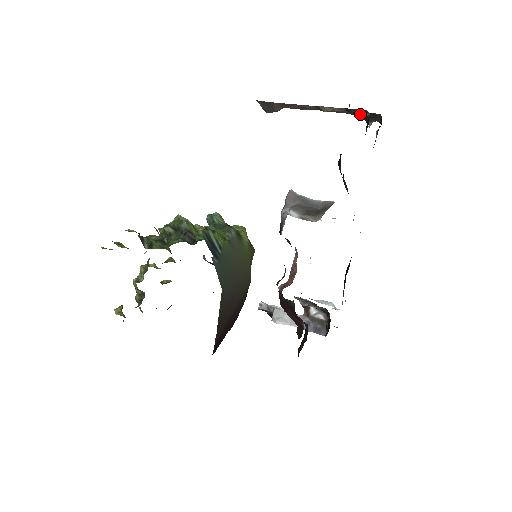
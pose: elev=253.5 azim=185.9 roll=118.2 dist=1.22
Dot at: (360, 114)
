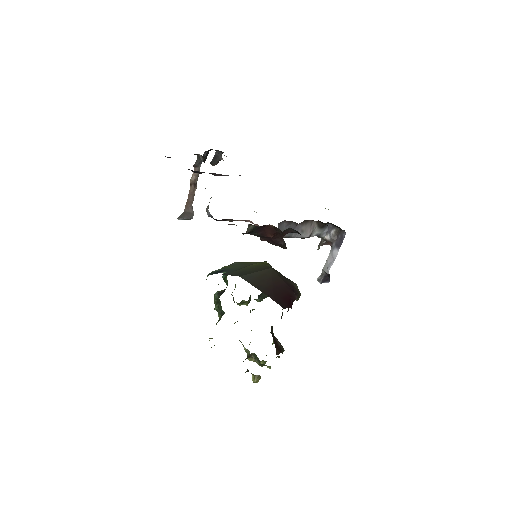
Dot at: (200, 160)
